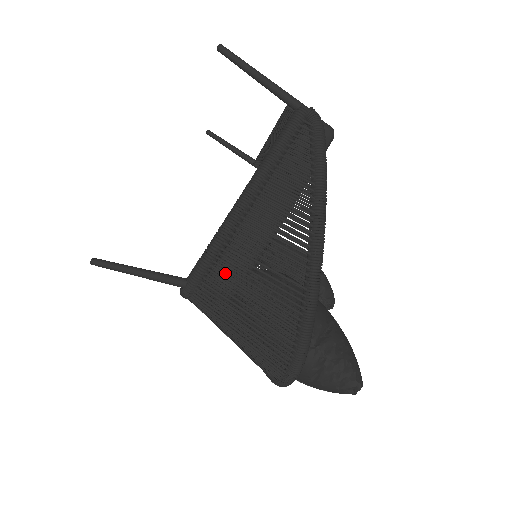
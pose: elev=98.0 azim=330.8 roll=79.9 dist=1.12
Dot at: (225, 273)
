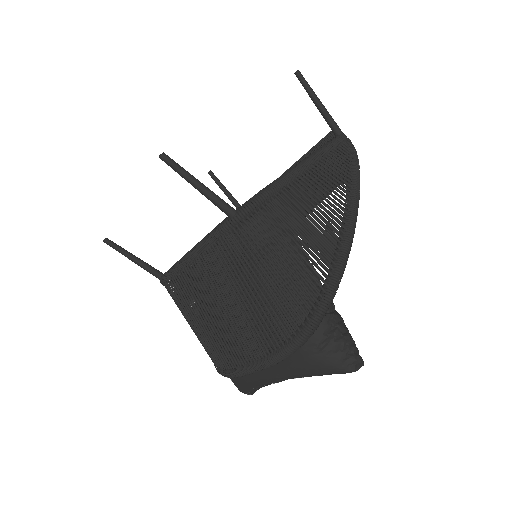
Dot at: occluded
